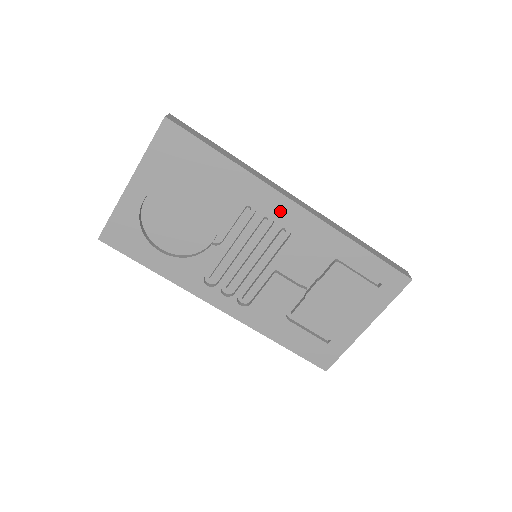
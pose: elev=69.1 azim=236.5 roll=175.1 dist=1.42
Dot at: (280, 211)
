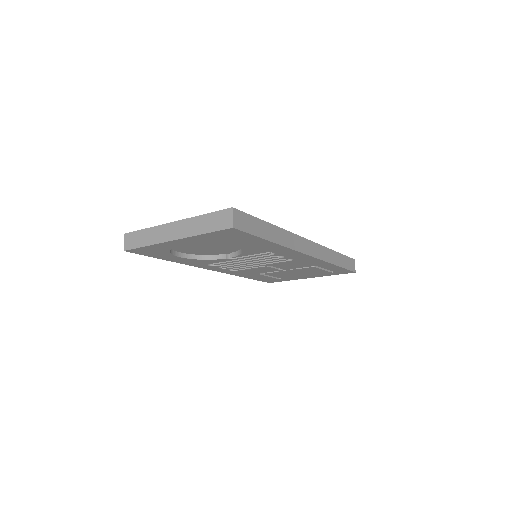
Dot at: (293, 256)
